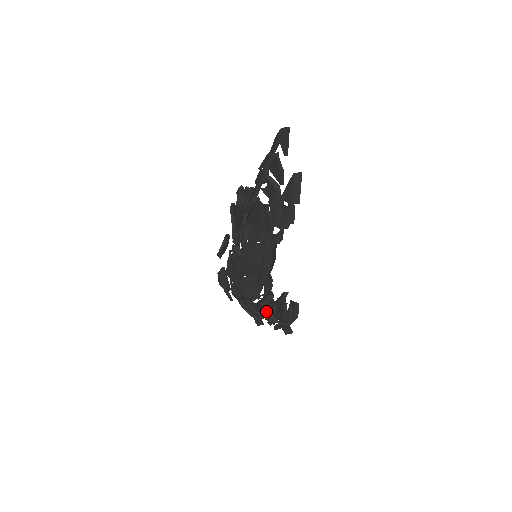
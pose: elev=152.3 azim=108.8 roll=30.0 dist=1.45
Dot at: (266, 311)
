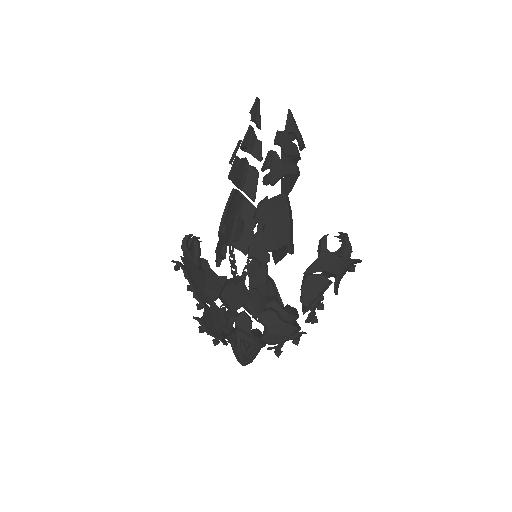
Dot at: (324, 251)
